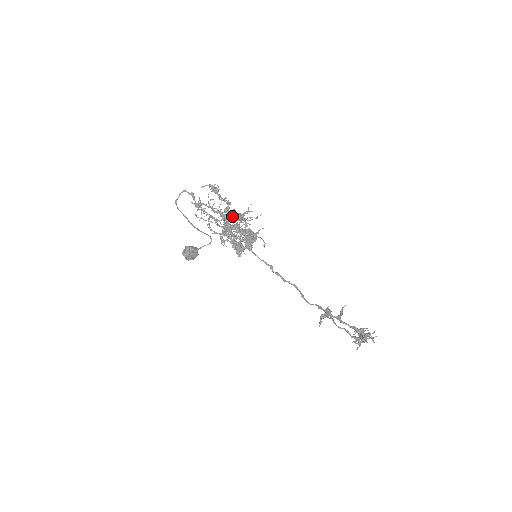
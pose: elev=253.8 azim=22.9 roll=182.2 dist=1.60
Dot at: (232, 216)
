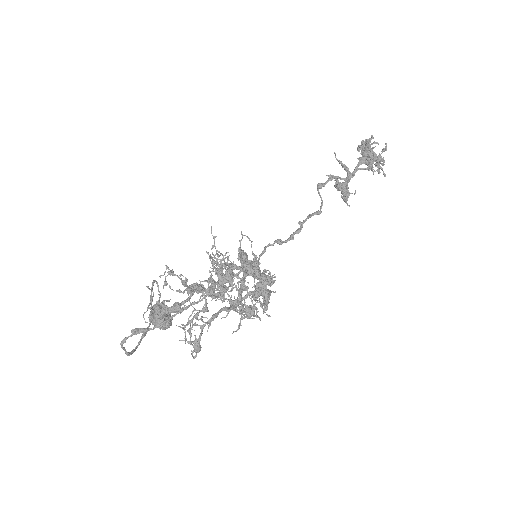
Dot at: (208, 283)
